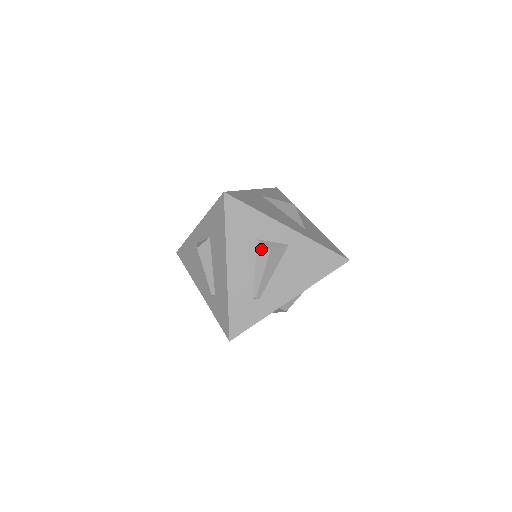
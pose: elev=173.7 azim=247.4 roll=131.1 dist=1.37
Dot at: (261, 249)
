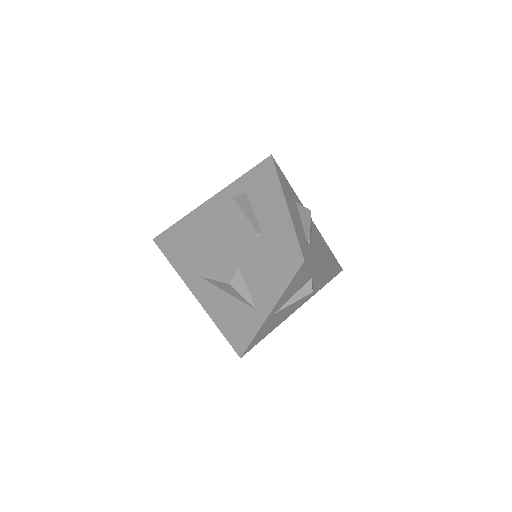
Dot at: (302, 208)
